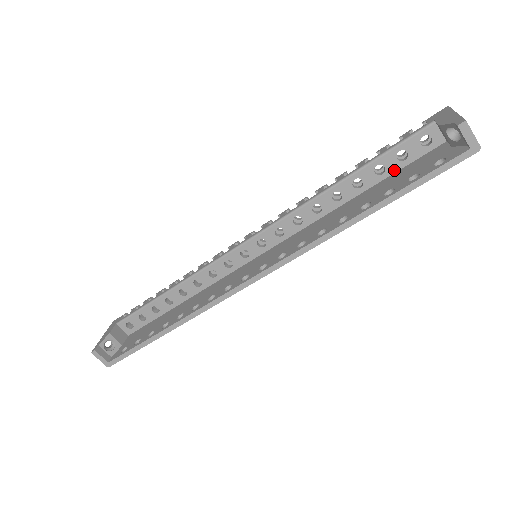
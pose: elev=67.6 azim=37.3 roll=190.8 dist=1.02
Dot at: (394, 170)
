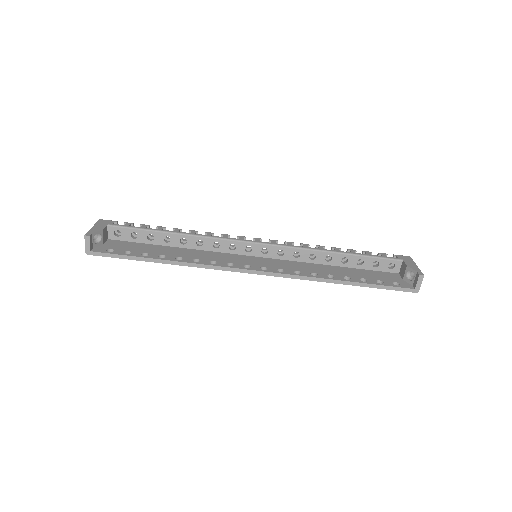
Dot at: (366, 268)
